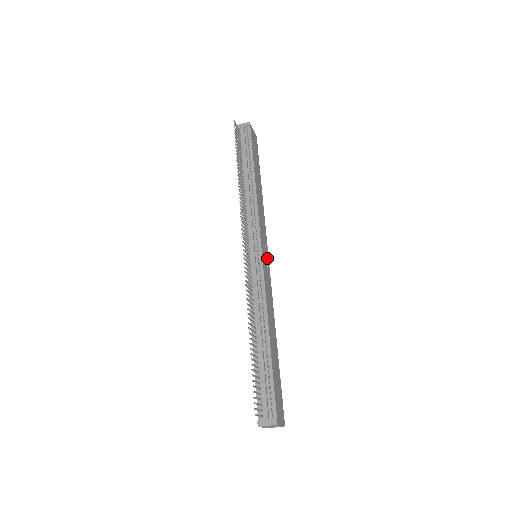
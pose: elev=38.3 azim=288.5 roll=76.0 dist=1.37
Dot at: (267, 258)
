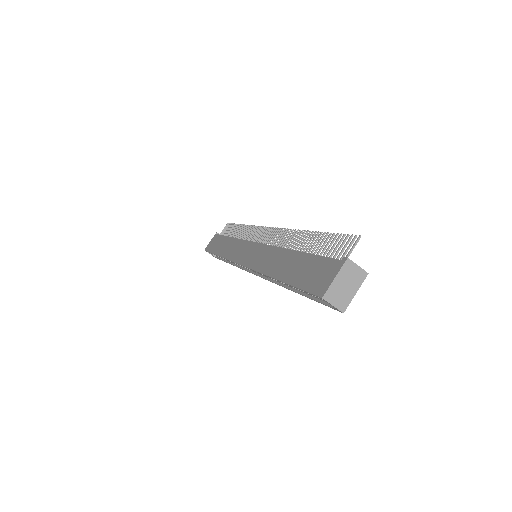
Dot at: occluded
